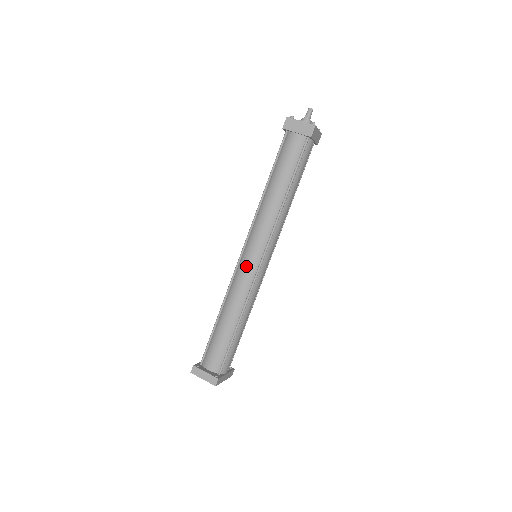
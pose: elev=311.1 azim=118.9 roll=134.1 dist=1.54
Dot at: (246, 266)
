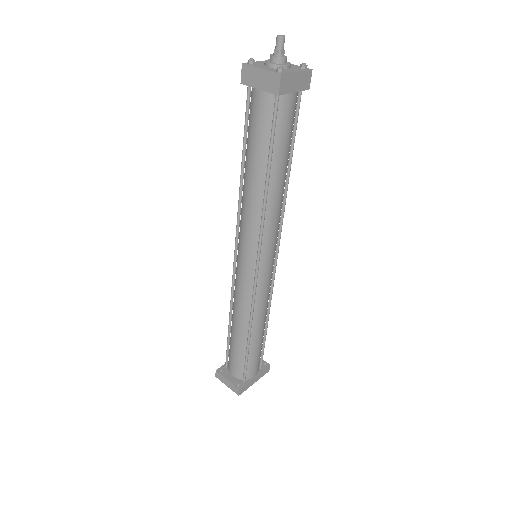
Dot at: (241, 274)
